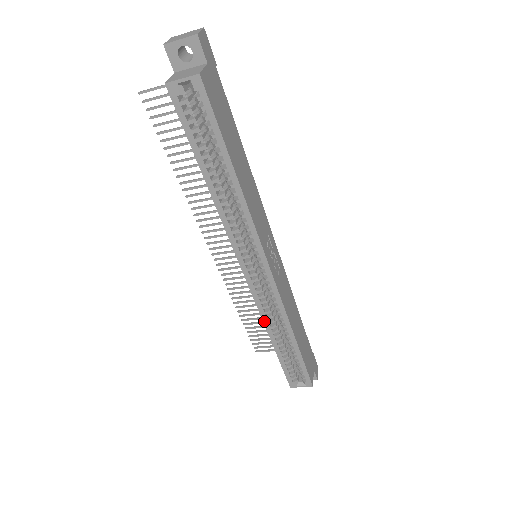
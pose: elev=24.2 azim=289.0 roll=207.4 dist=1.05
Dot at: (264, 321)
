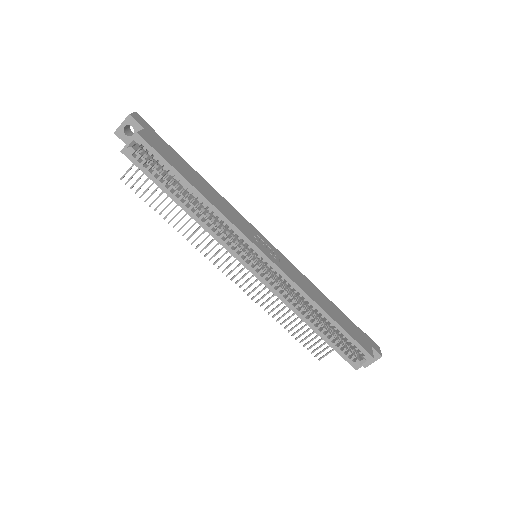
Dot at: (290, 308)
